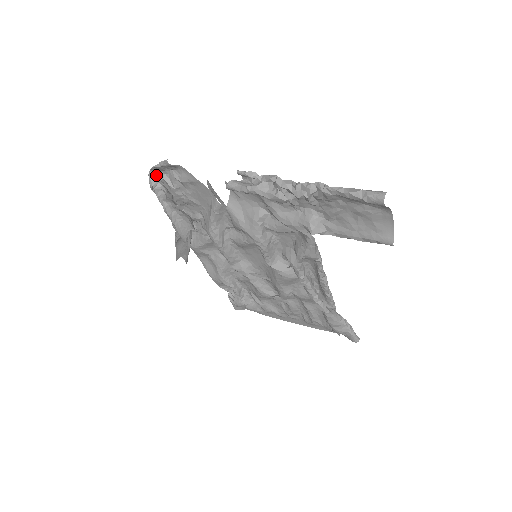
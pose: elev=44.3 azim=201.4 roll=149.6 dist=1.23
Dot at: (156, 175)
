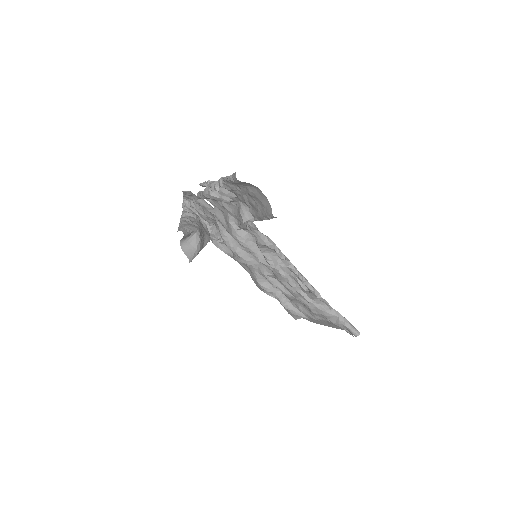
Dot at: (188, 202)
